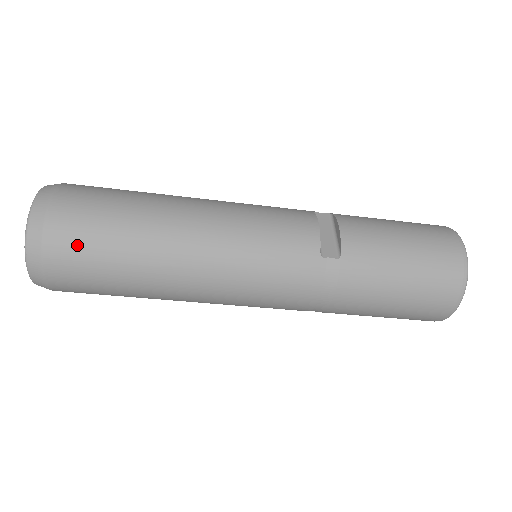
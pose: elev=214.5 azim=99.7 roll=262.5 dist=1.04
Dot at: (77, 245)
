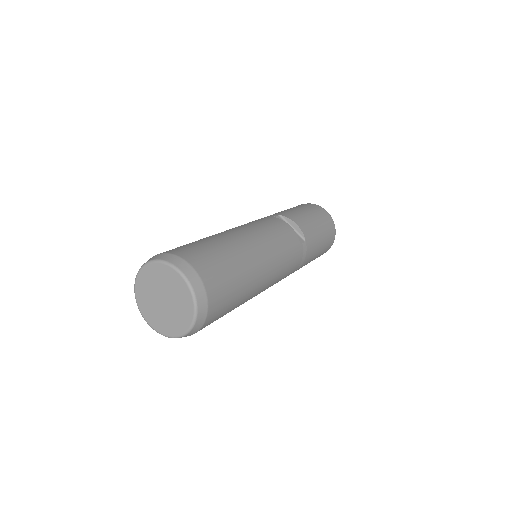
Dot at: (222, 294)
